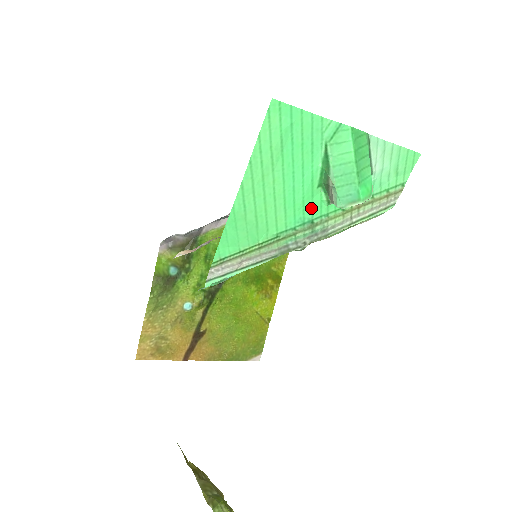
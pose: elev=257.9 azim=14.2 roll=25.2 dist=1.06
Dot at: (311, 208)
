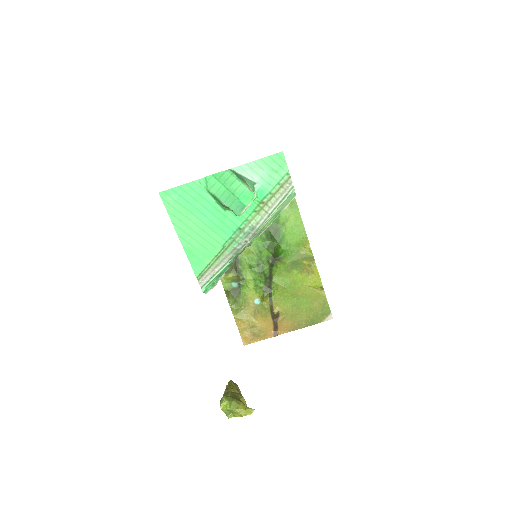
Dot at: (232, 223)
